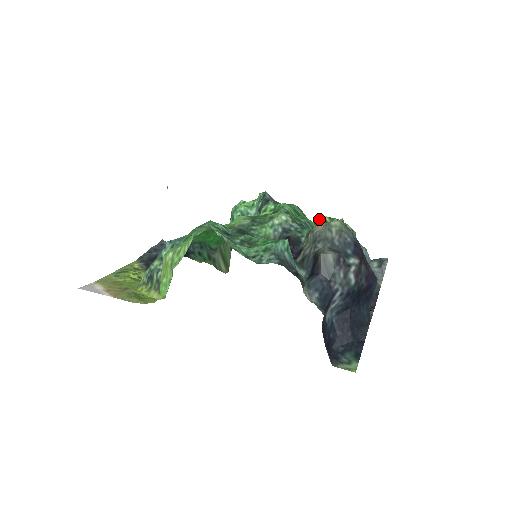
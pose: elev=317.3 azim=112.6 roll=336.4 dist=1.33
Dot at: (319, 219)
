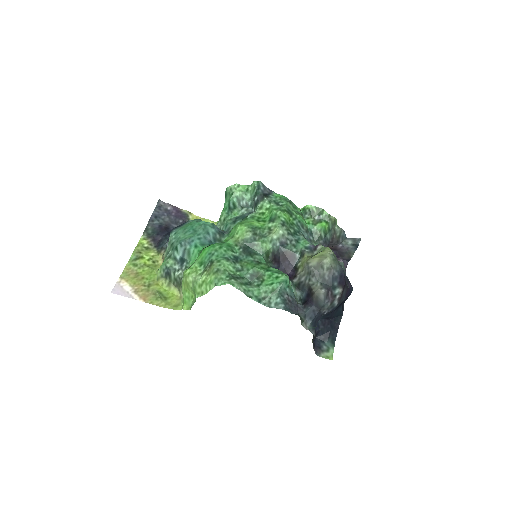
Dot at: (307, 208)
